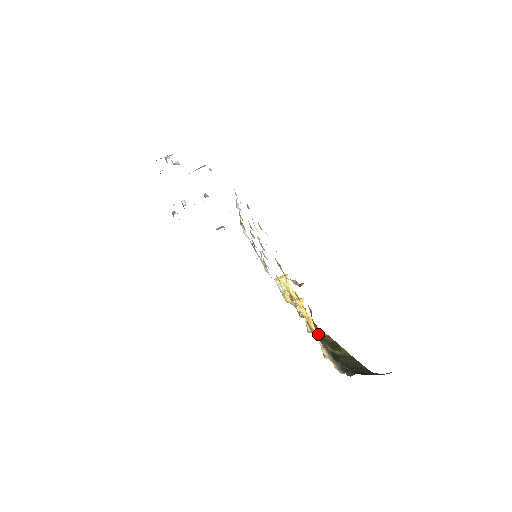
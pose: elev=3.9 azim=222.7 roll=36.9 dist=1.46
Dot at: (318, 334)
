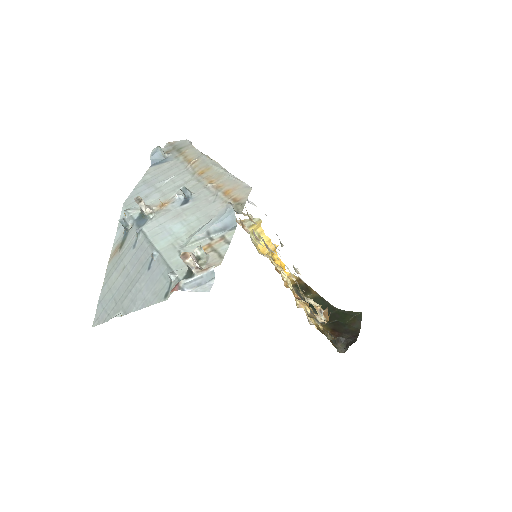
Dot at: (308, 309)
